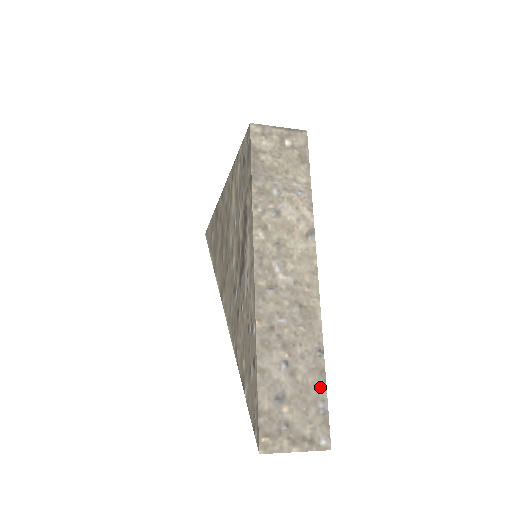
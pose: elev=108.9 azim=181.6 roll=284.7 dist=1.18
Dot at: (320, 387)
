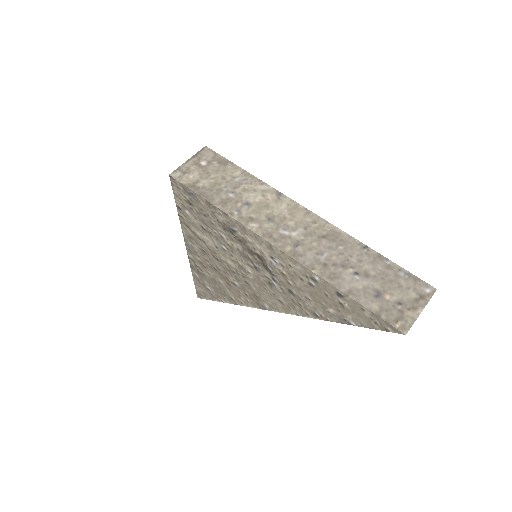
Dot at: (389, 265)
